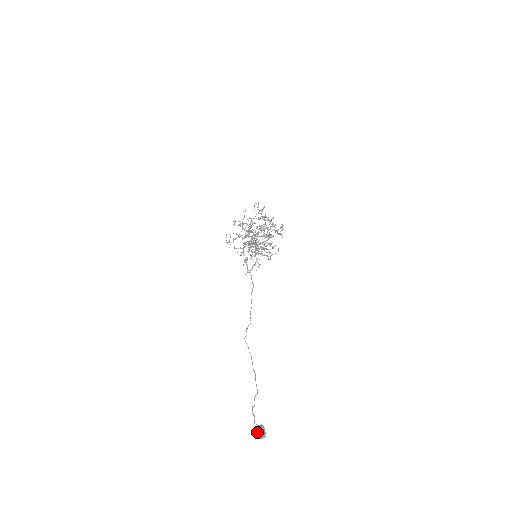
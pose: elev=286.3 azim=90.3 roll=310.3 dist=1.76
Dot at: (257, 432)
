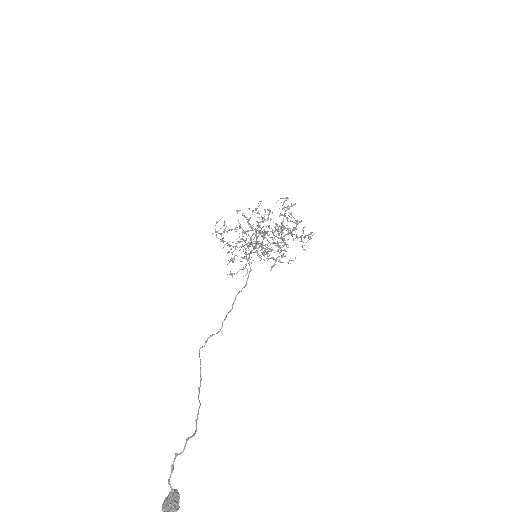
Dot at: (165, 500)
